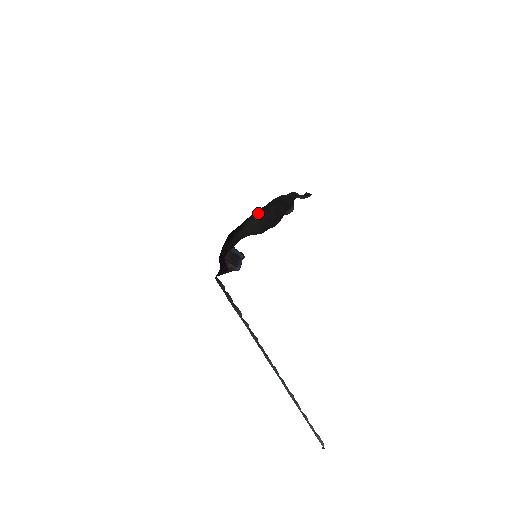
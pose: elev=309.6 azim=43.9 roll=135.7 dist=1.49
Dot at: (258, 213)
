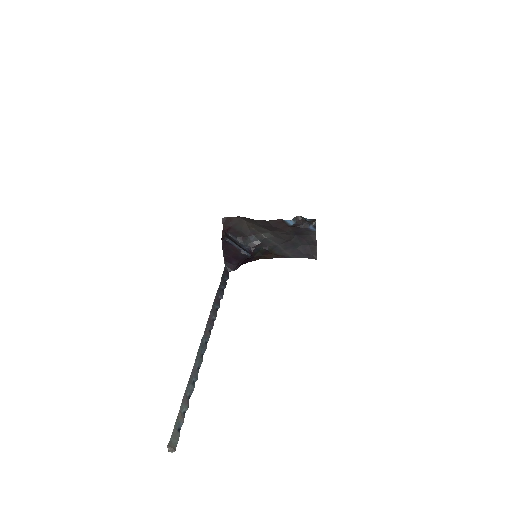
Dot at: (287, 246)
